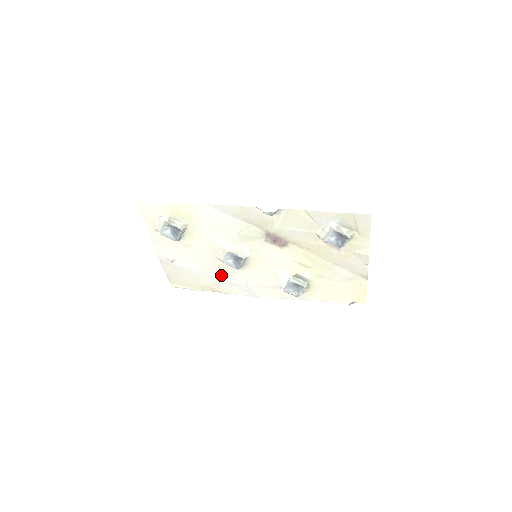
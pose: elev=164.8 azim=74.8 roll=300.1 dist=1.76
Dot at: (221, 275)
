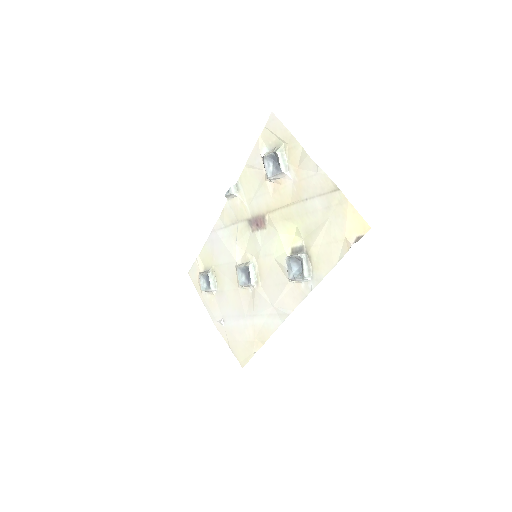
Dot at: (252, 309)
